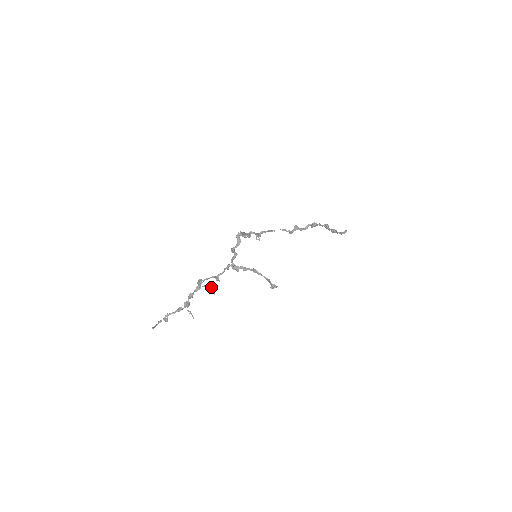
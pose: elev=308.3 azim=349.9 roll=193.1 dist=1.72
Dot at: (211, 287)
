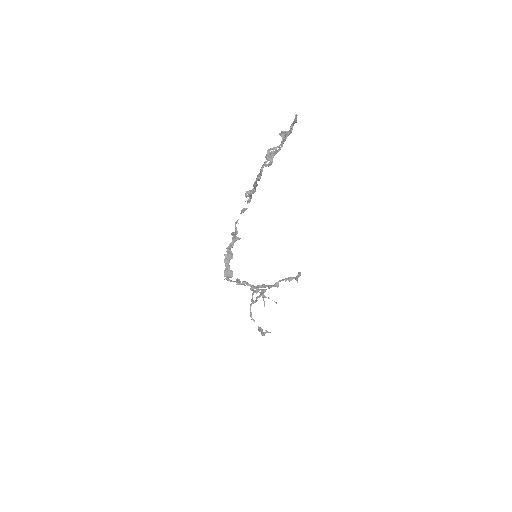
Dot at: occluded
